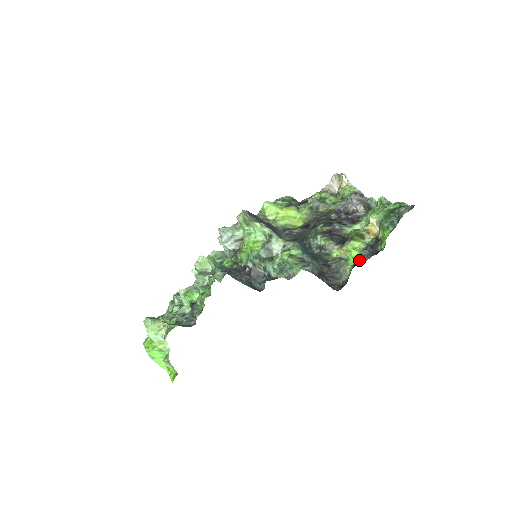
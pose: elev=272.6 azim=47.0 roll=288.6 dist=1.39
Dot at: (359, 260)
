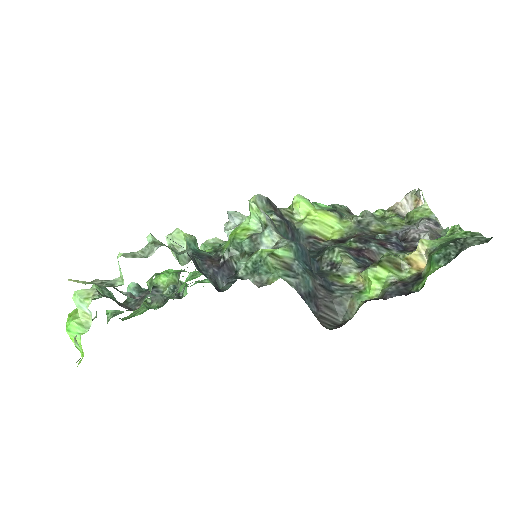
Dot at: (378, 297)
